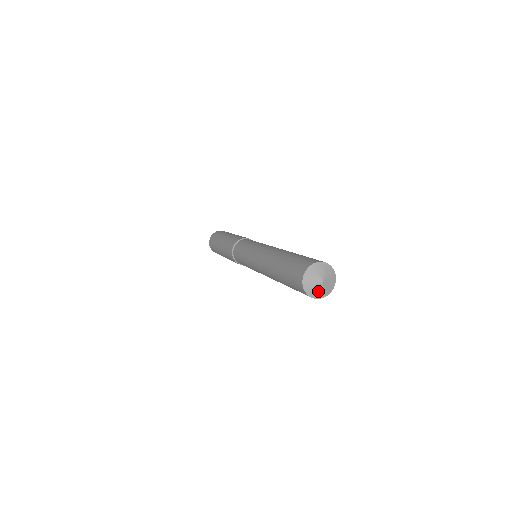
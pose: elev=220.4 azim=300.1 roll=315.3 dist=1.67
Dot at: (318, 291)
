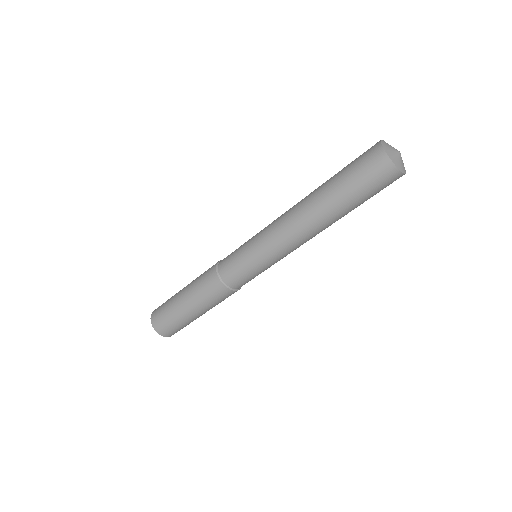
Dot at: (398, 160)
